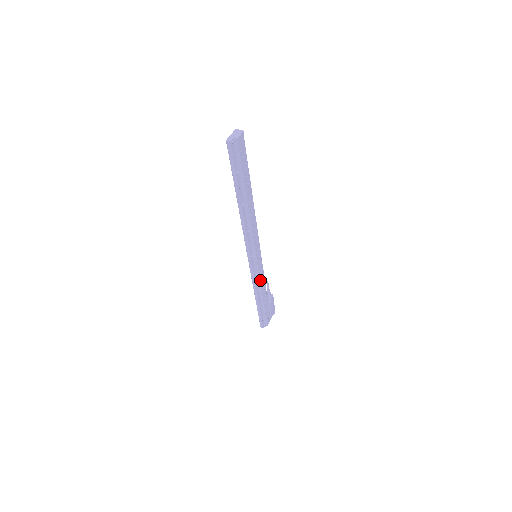
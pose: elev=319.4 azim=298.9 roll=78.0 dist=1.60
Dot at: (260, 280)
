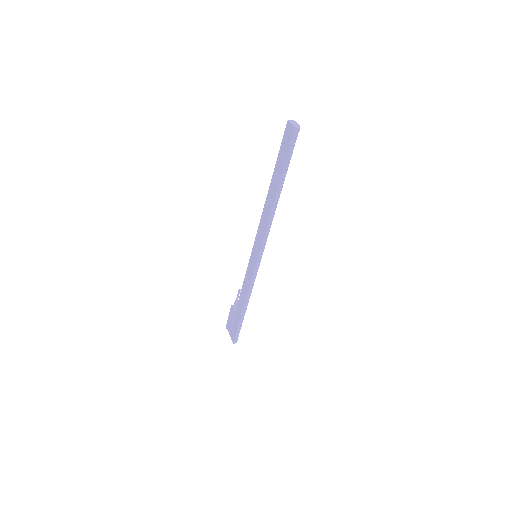
Dot at: occluded
